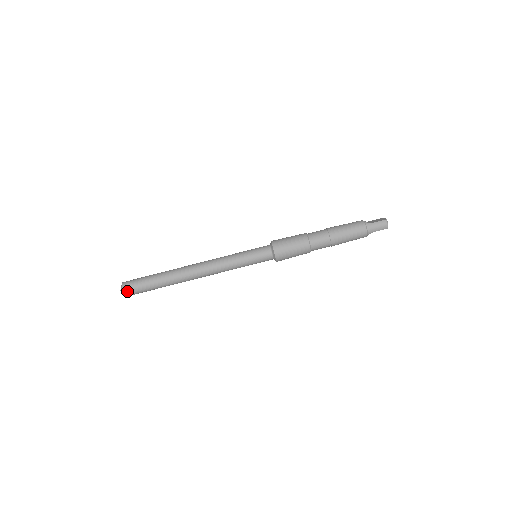
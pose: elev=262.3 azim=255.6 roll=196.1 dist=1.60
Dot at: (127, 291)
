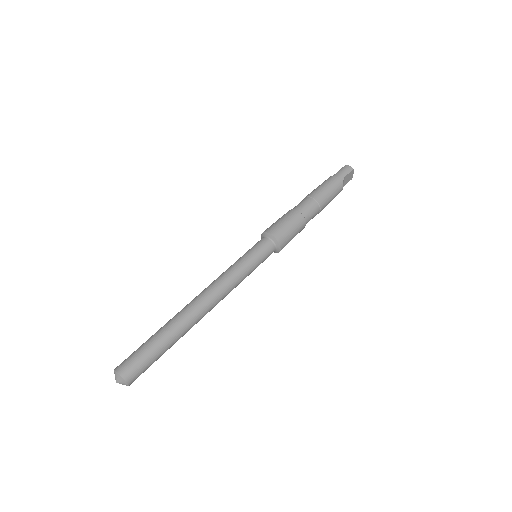
Dot at: (124, 369)
